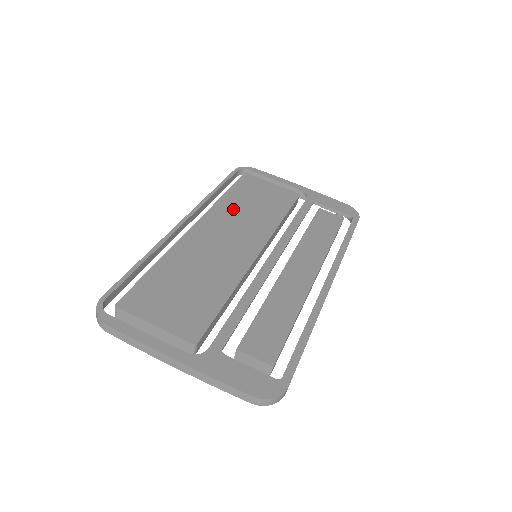
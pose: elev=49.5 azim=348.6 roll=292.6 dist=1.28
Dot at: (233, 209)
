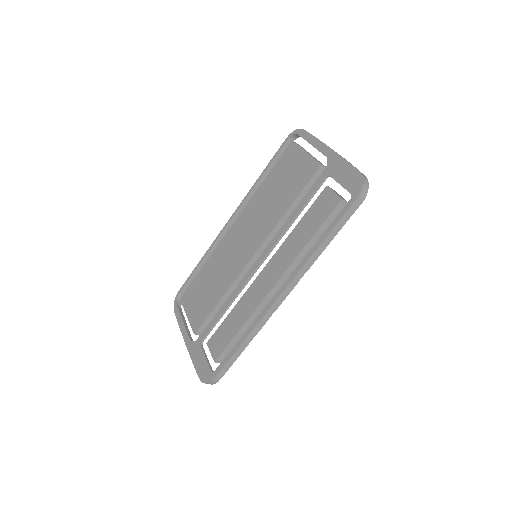
Dot at: (260, 201)
